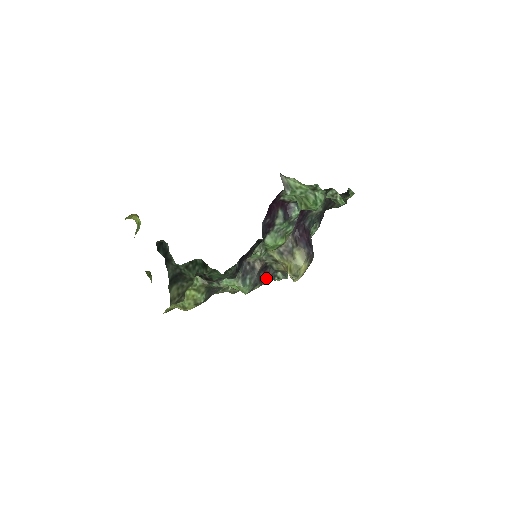
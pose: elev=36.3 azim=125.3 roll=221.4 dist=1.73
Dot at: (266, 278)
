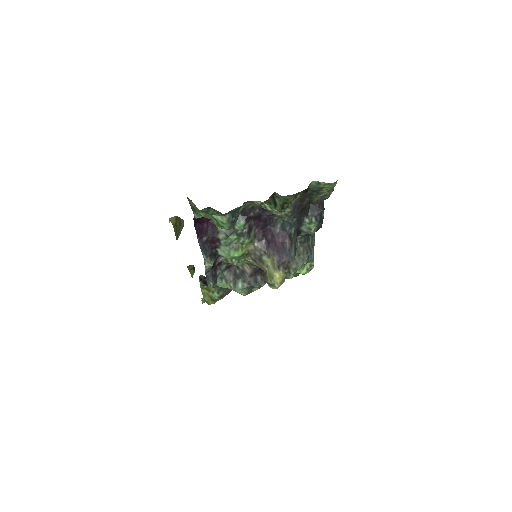
Dot at: occluded
